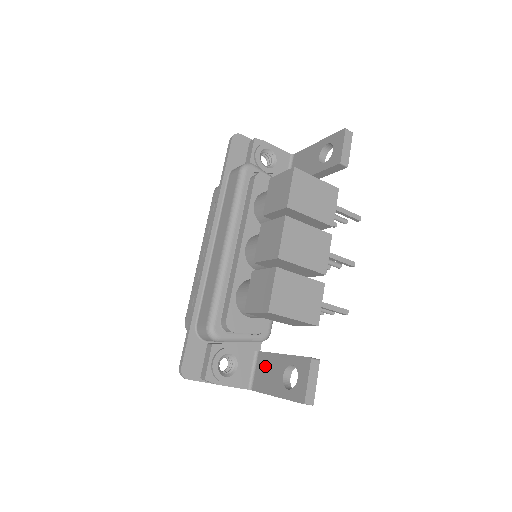
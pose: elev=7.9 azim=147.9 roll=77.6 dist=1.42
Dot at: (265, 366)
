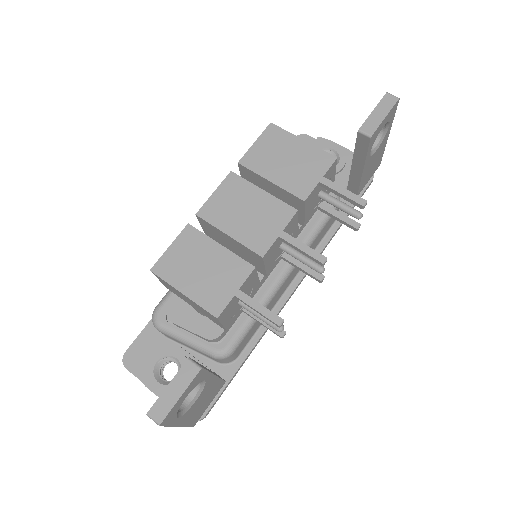
Dot at: occluded
